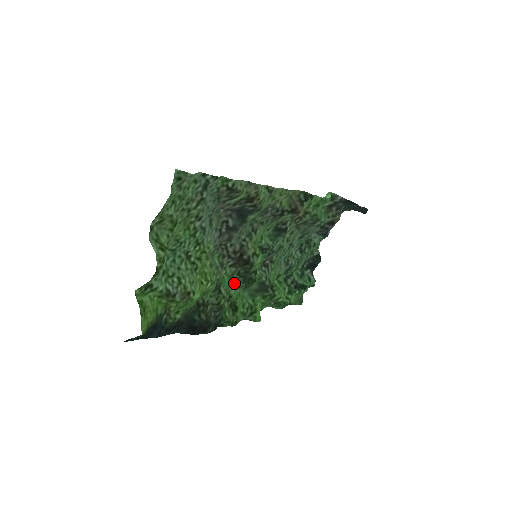
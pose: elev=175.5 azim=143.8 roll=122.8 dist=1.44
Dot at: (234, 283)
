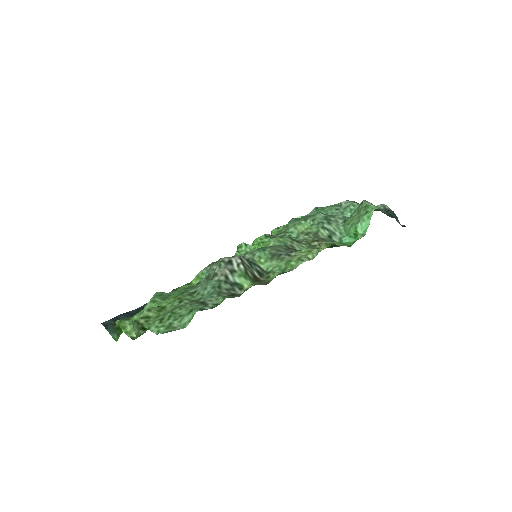
Dot at: occluded
